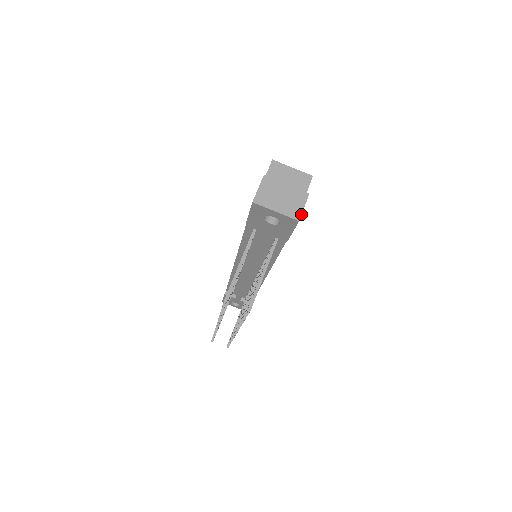
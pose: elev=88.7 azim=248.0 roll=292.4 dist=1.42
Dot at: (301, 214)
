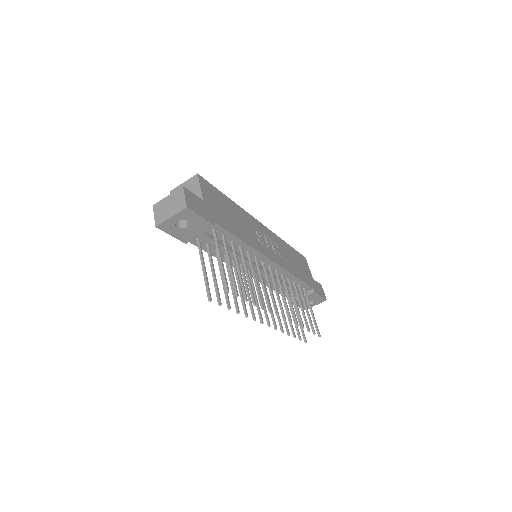
Dot at: (185, 202)
